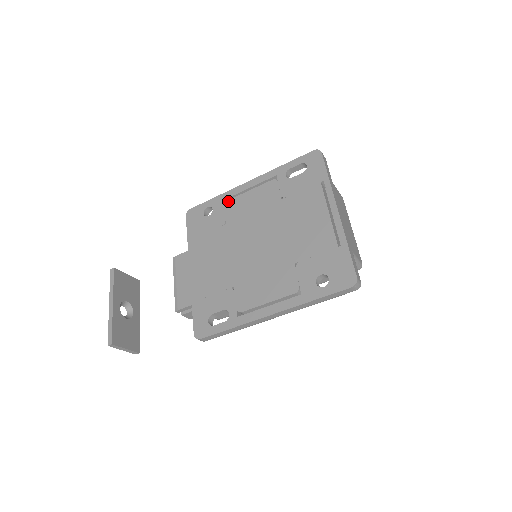
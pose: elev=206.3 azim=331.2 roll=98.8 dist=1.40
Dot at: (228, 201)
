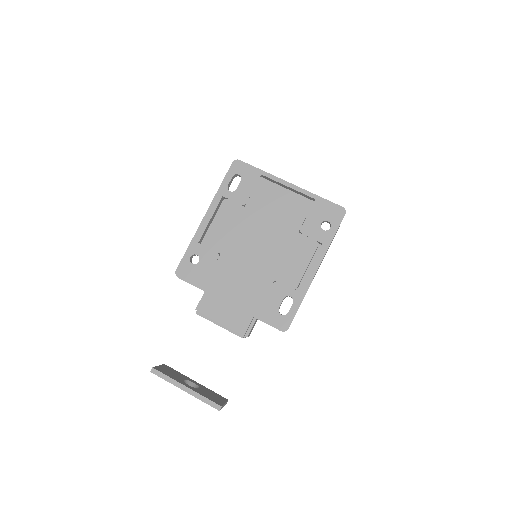
Dot at: (203, 240)
